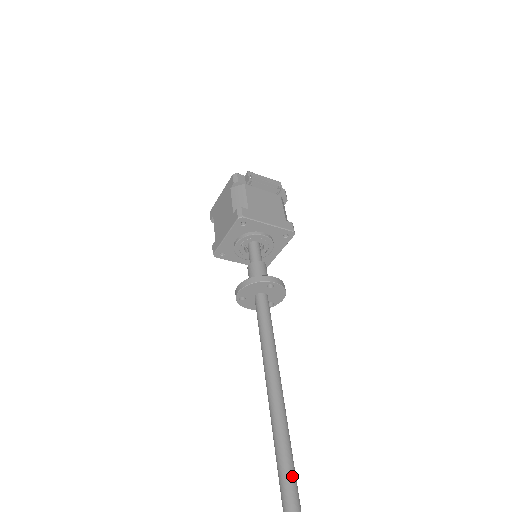
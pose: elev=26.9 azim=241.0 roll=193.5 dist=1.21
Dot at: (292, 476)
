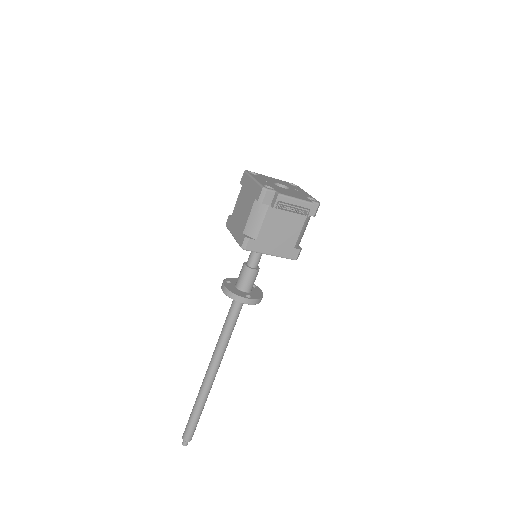
Dot at: (201, 406)
